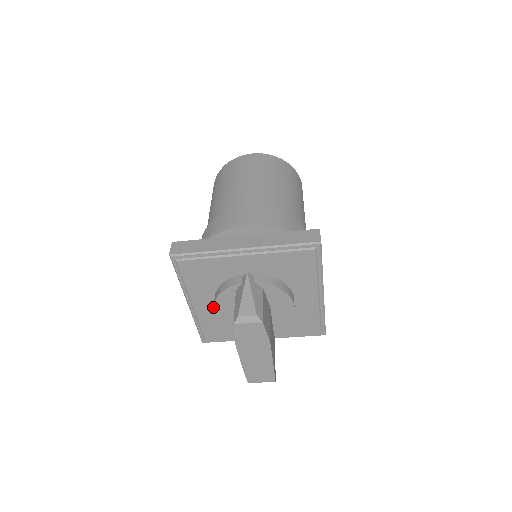
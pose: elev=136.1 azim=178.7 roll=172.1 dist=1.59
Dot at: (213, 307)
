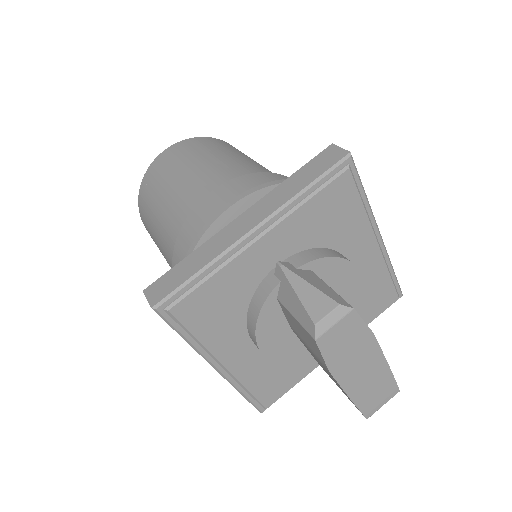
Dot at: (253, 350)
